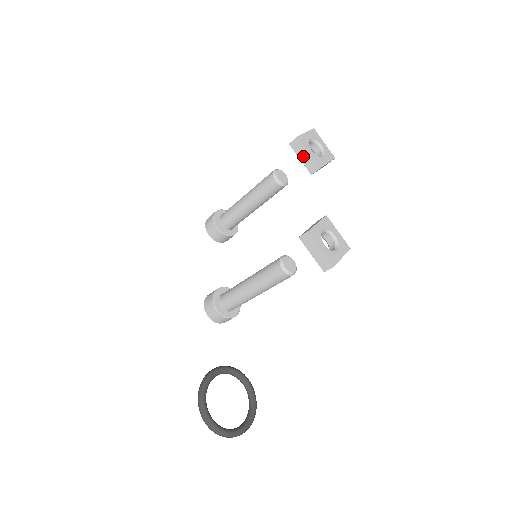
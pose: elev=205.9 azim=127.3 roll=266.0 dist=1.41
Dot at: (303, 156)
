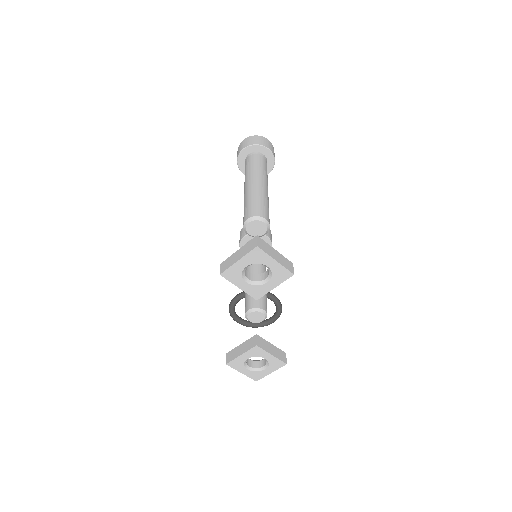
Dot at: occluded
